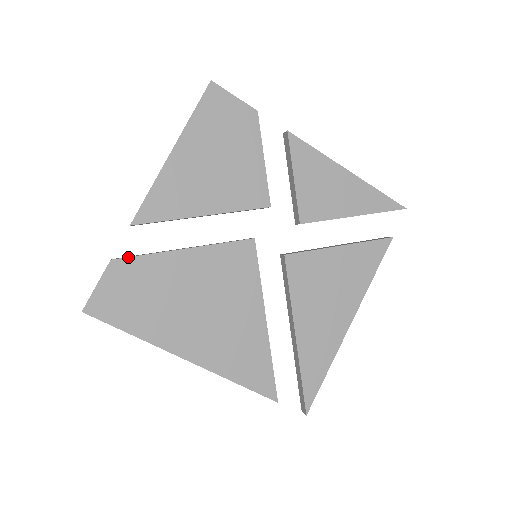
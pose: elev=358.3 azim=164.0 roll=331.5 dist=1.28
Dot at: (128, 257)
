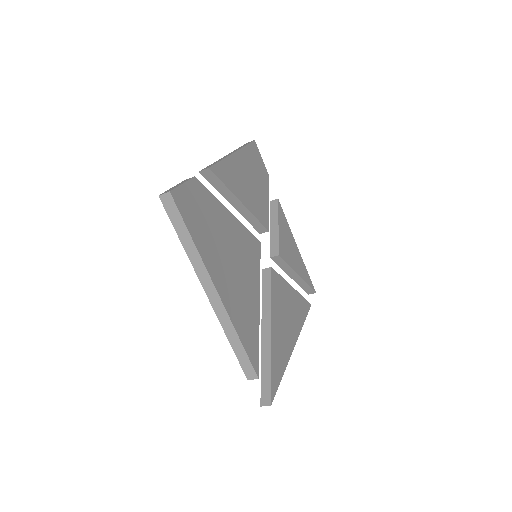
Dot at: (203, 185)
